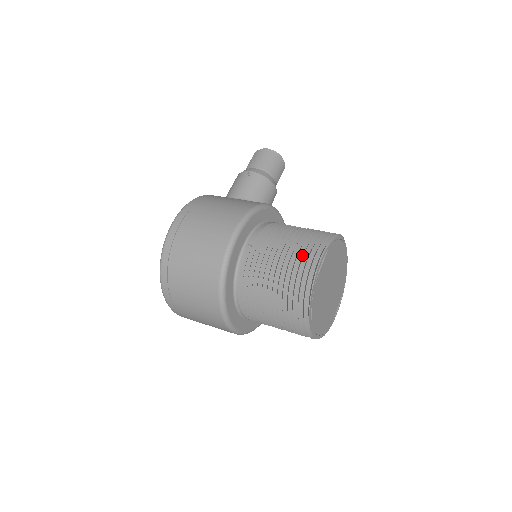
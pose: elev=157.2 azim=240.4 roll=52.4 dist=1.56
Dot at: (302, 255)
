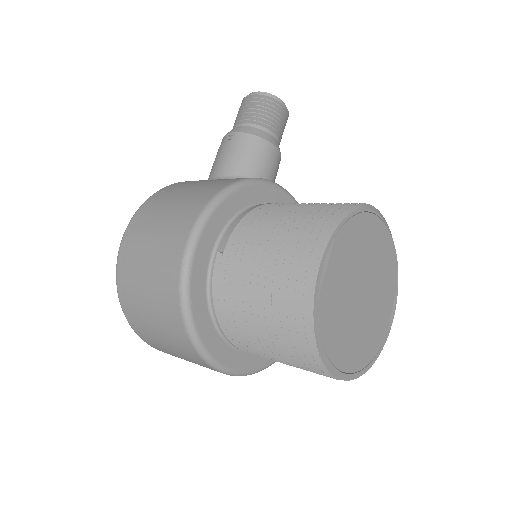
Dot at: (293, 257)
